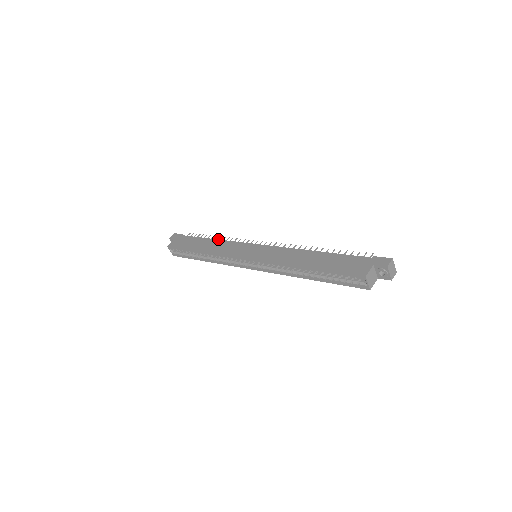
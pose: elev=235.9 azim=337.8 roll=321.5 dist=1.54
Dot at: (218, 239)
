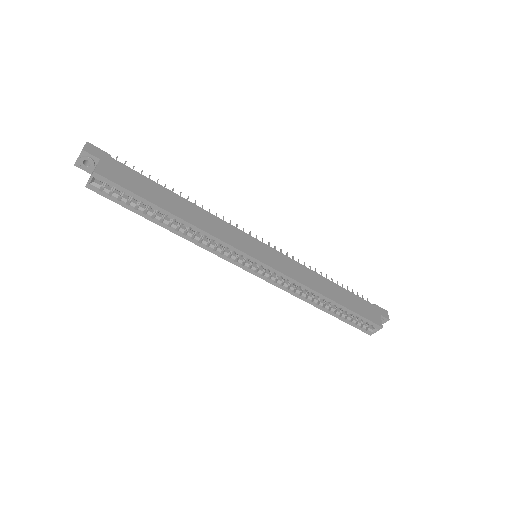
Dot at: occluded
